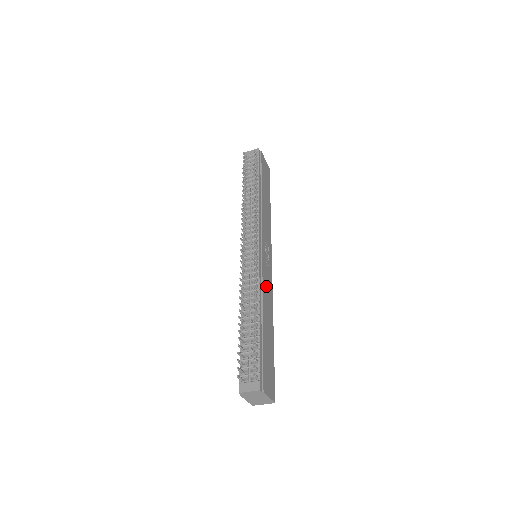
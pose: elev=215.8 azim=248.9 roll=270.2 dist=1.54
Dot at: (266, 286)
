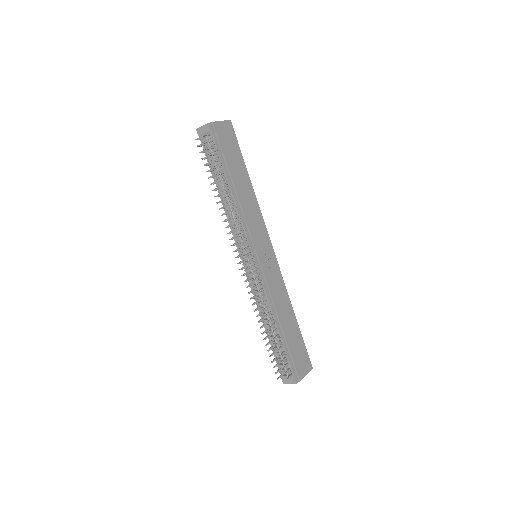
Dot at: (275, 287)
